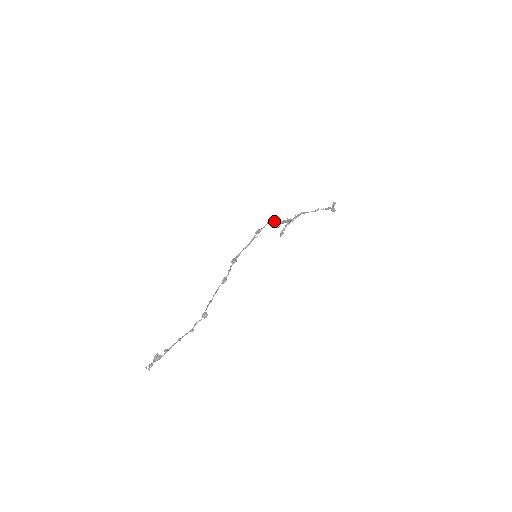
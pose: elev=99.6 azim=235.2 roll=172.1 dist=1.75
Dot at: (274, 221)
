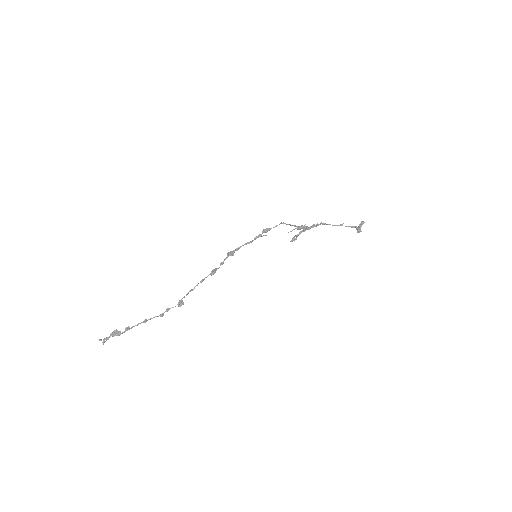
Dot at: occluded
